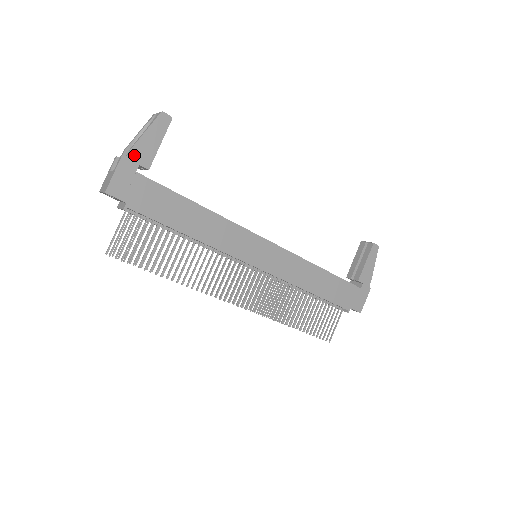
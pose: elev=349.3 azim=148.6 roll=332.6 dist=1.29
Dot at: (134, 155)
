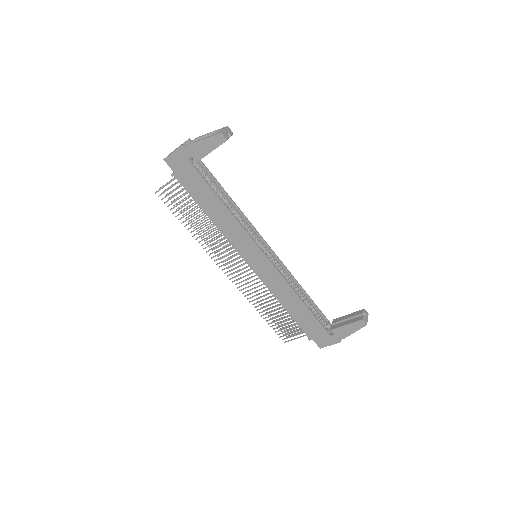
Dot at: (190, 149)
